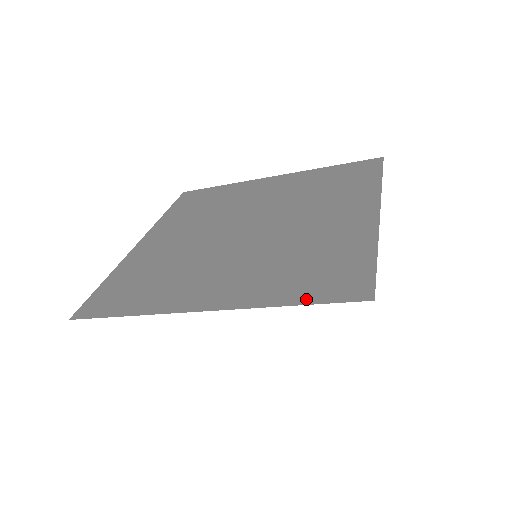
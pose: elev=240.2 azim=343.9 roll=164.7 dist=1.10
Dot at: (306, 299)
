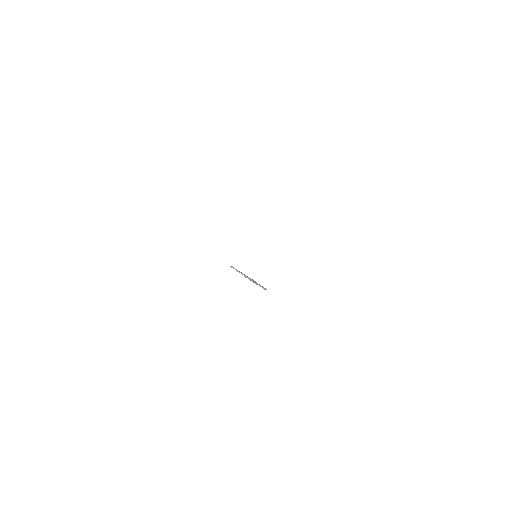
Dot at: occluded
